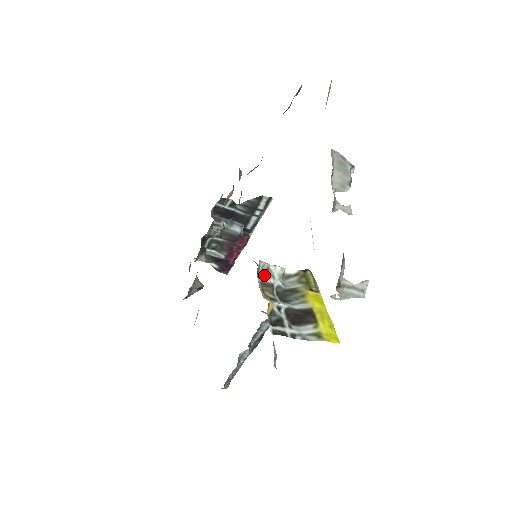
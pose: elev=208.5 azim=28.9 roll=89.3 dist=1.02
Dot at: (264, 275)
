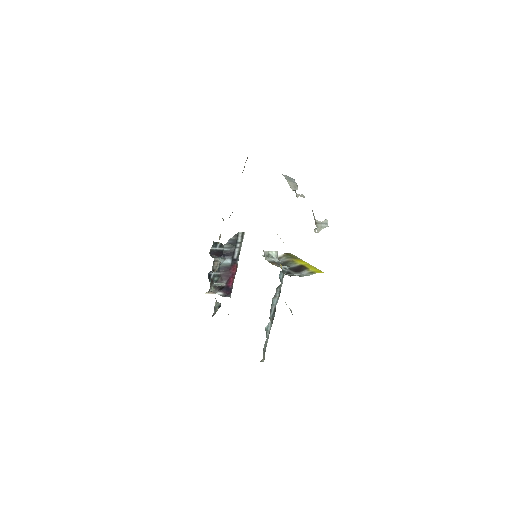
Dot at: (268, 258)
